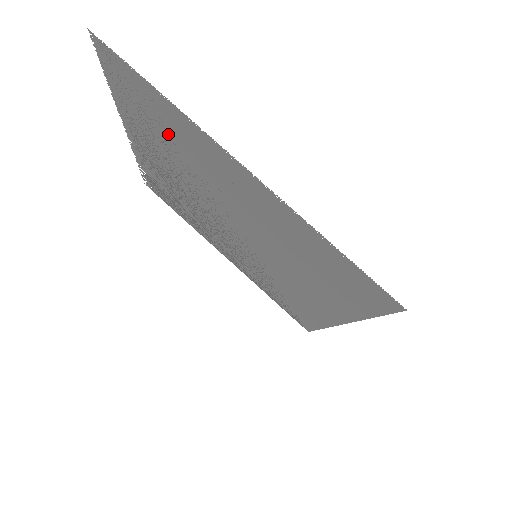
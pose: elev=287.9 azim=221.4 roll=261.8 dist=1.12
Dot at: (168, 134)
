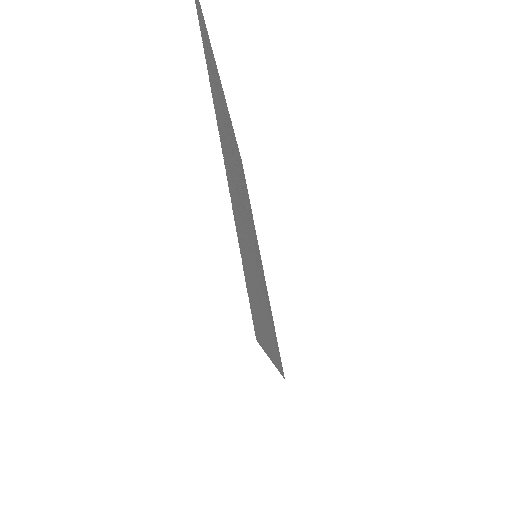
Dot at: (216, 82)
